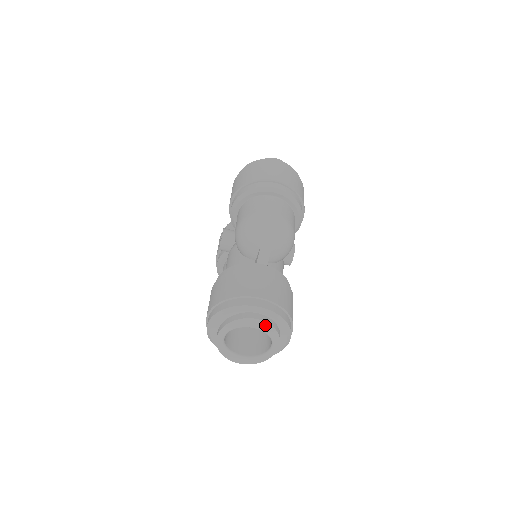
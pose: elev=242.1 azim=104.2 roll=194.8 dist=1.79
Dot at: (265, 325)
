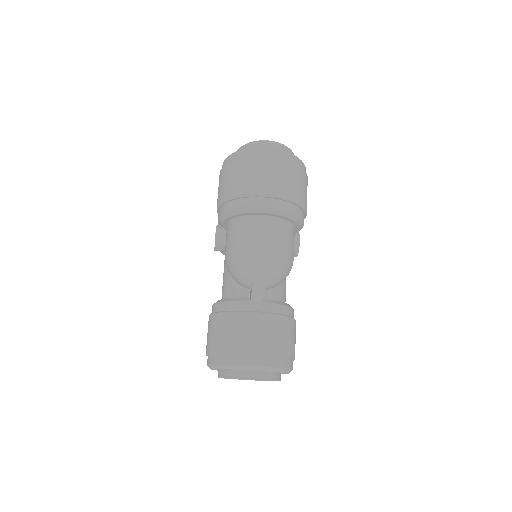
Dot at: (262, 379)
